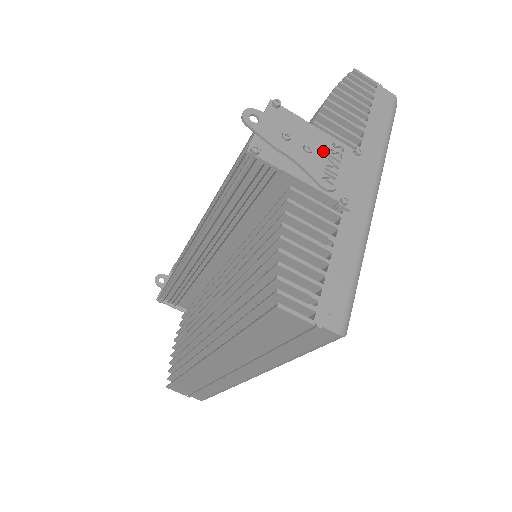
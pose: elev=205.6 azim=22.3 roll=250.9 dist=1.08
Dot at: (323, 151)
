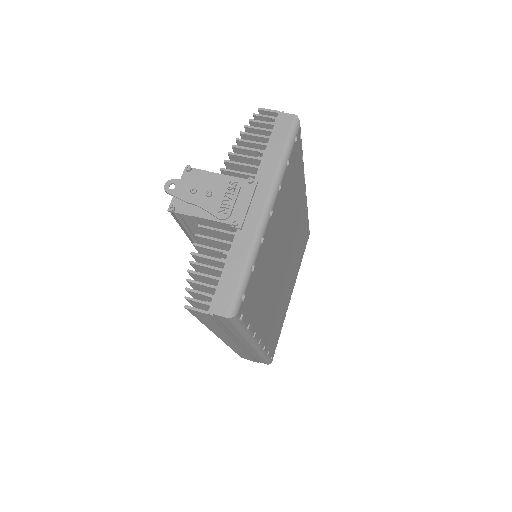
Dot at: (221, 191)
